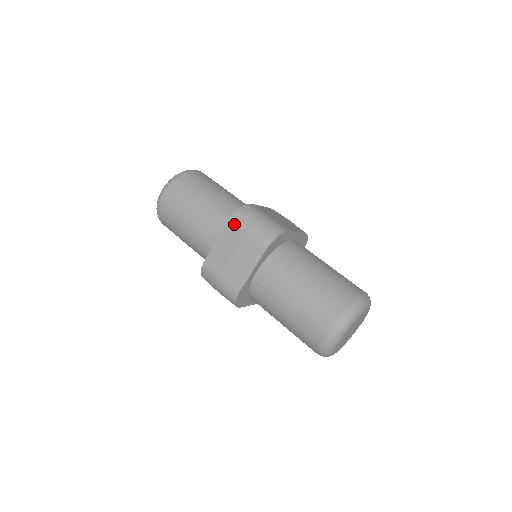
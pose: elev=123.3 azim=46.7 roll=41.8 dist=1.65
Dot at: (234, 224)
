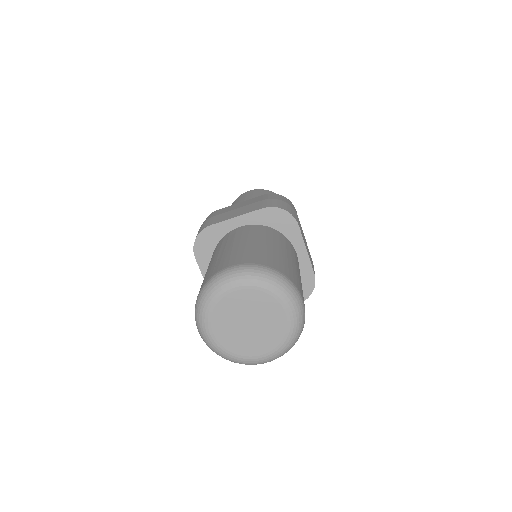
Dot at: (266, 195)
